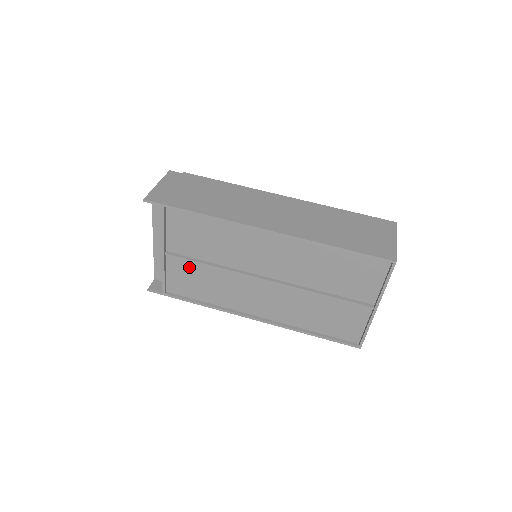
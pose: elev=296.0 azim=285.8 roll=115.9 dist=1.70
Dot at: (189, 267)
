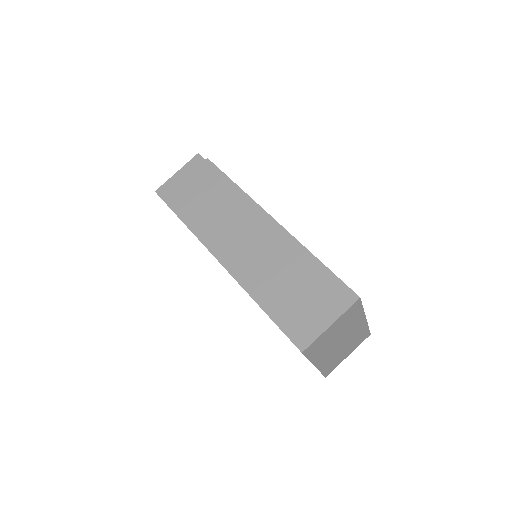
Dot at: occluded
